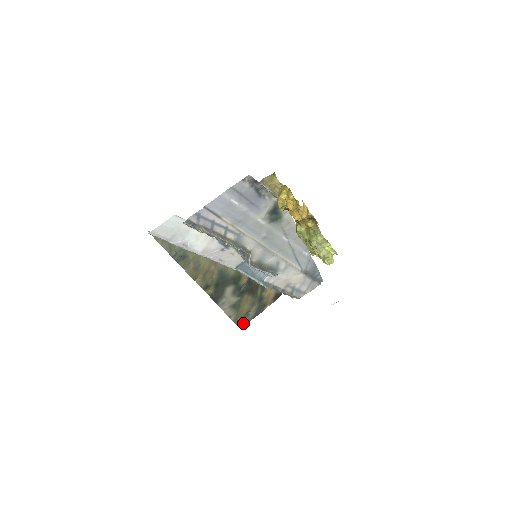
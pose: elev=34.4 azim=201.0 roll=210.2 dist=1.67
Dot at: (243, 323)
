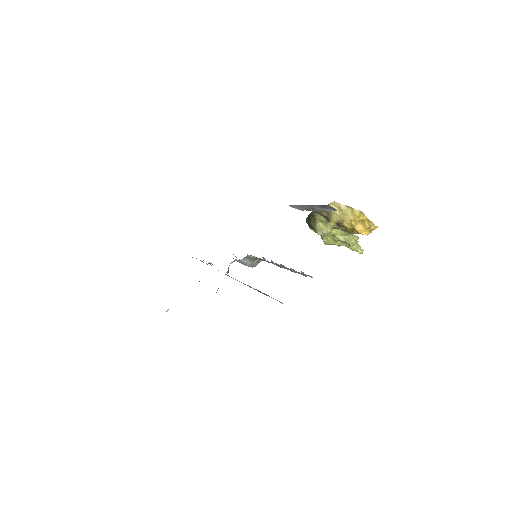
Dot at: occluded
